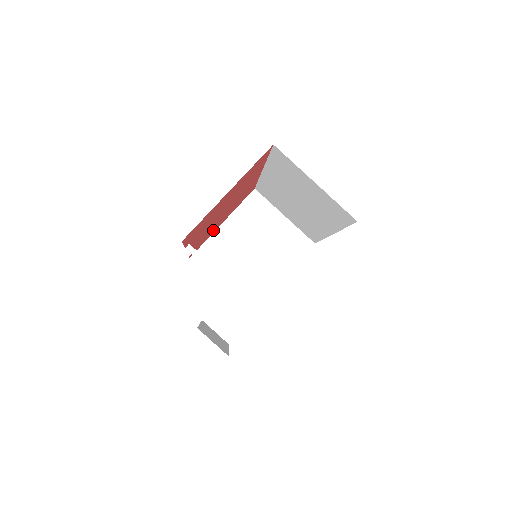
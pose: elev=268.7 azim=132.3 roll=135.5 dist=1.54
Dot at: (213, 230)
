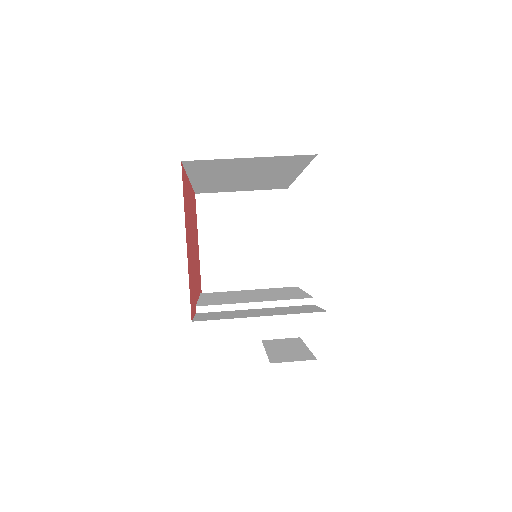
Dot at: (198, 263)
